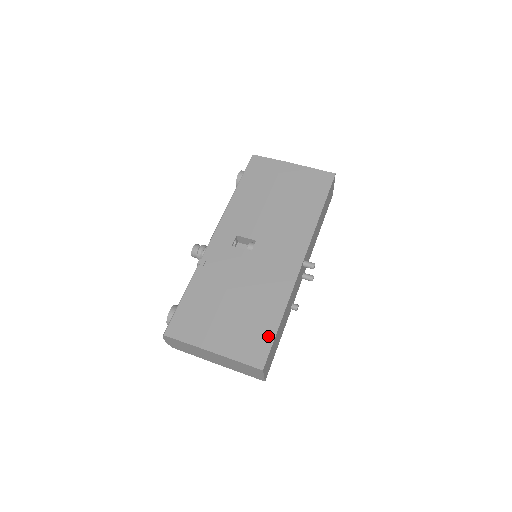
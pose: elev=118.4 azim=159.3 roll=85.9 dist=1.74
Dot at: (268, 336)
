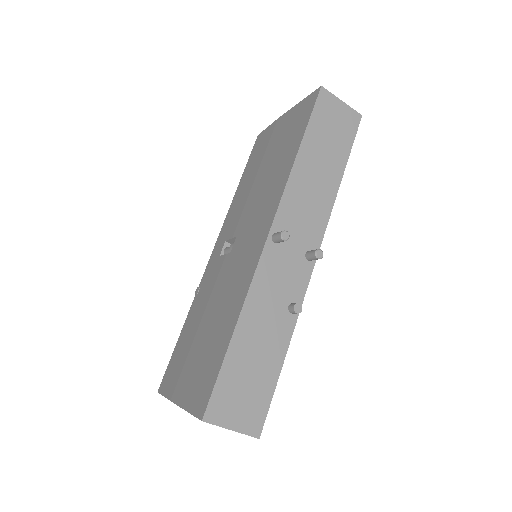
Dot at: (216, 365)
